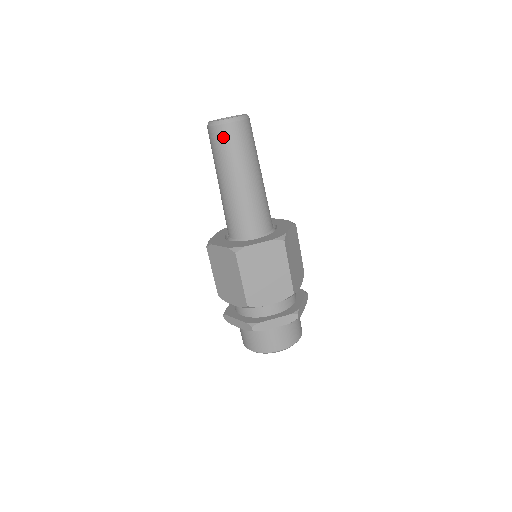
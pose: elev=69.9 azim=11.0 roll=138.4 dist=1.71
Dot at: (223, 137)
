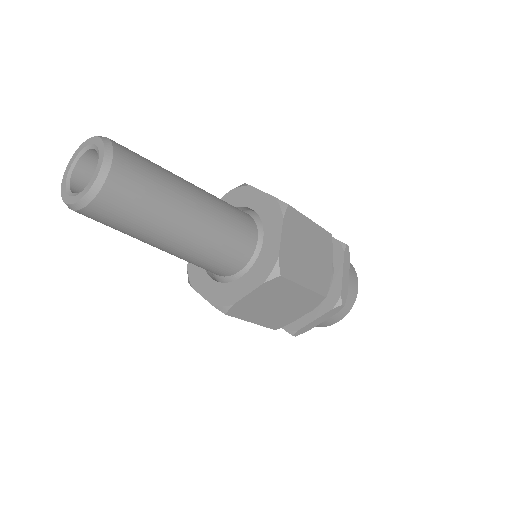
Dot at: (98, 219)
